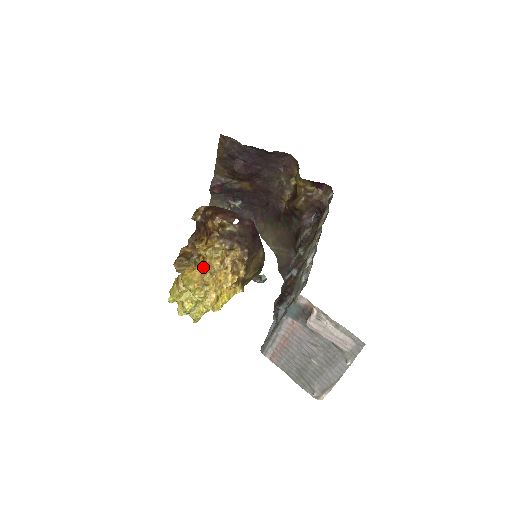
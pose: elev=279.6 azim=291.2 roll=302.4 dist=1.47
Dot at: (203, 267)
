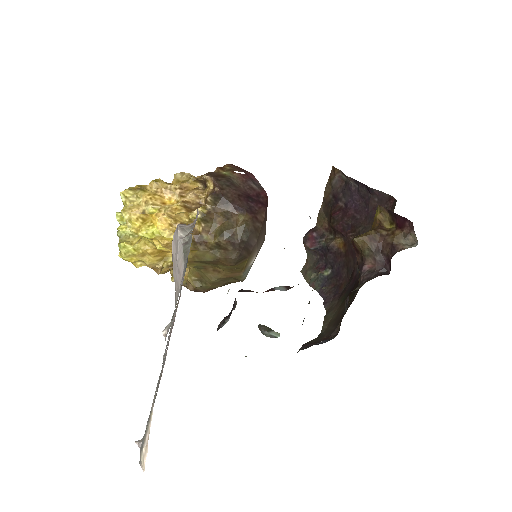
Dot at: occluded
